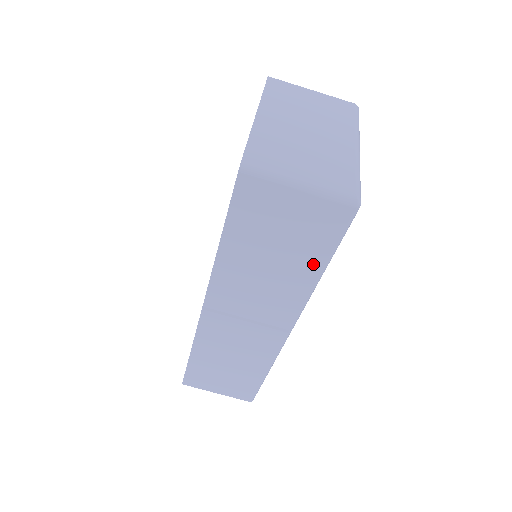
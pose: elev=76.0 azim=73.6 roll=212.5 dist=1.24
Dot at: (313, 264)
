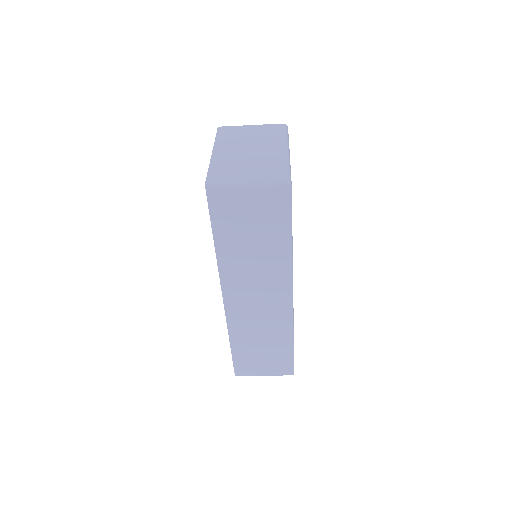
Dot at: (282, 237)
